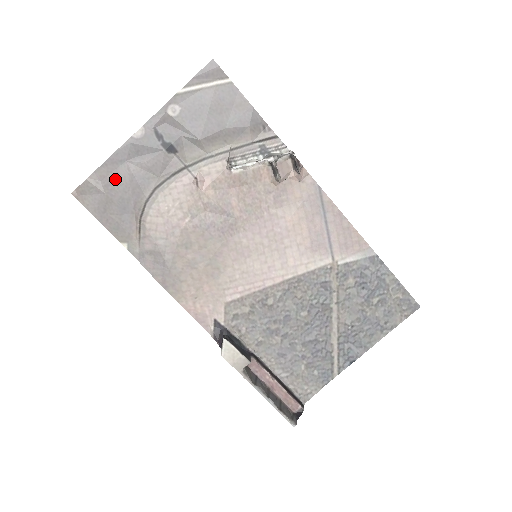
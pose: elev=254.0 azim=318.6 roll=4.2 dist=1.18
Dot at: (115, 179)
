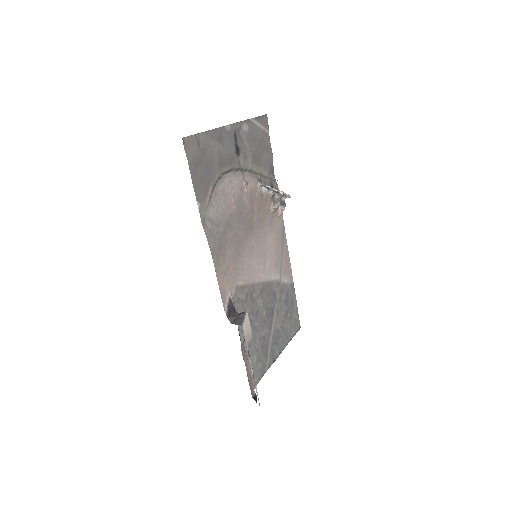
Dot at: (208, 148)
